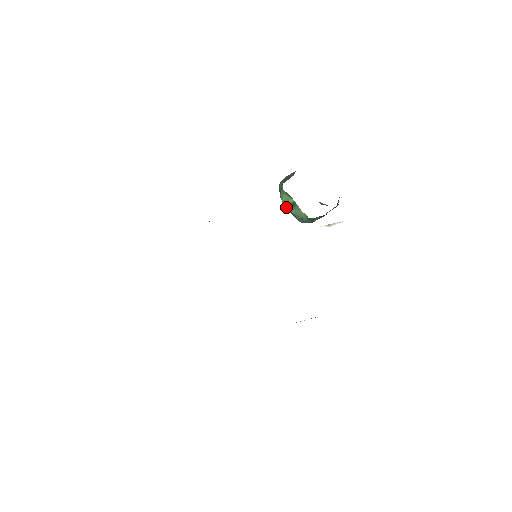
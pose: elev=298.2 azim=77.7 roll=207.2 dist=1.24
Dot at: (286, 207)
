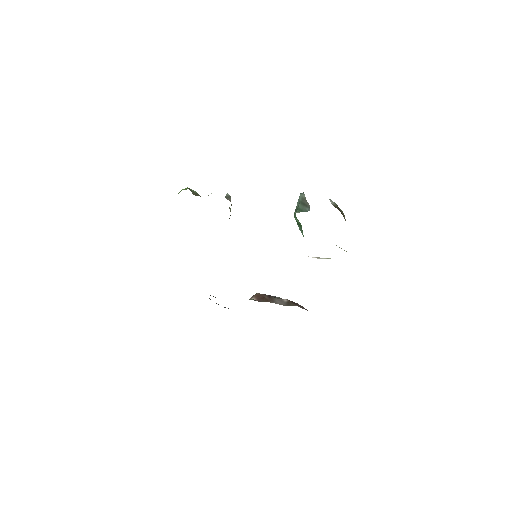
Dot at: (296, 221)
